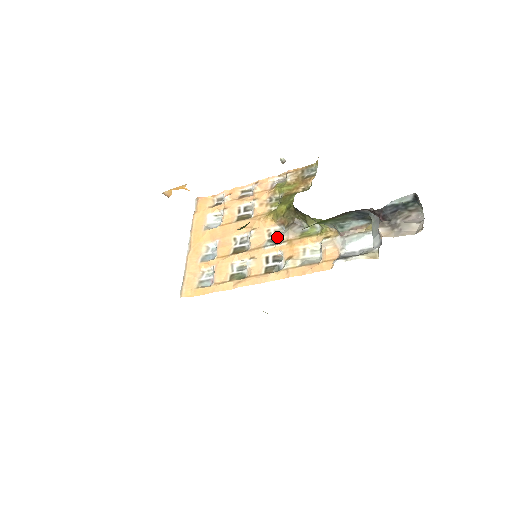
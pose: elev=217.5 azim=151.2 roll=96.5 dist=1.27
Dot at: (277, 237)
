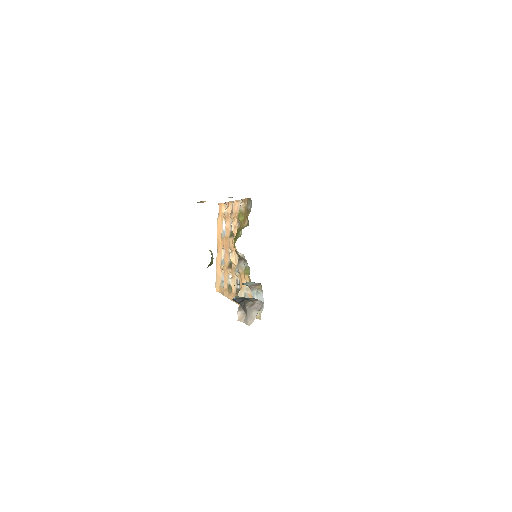
Dot at: occluded
